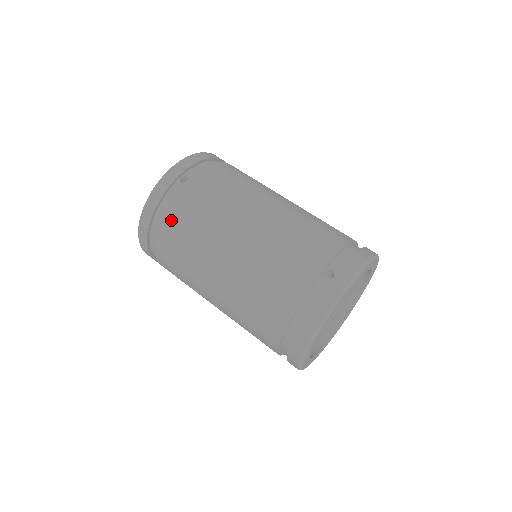
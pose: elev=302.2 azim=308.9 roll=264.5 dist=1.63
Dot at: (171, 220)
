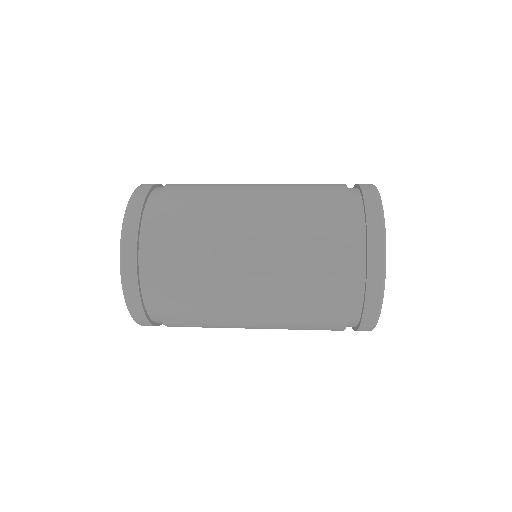
Dot at: occluded
